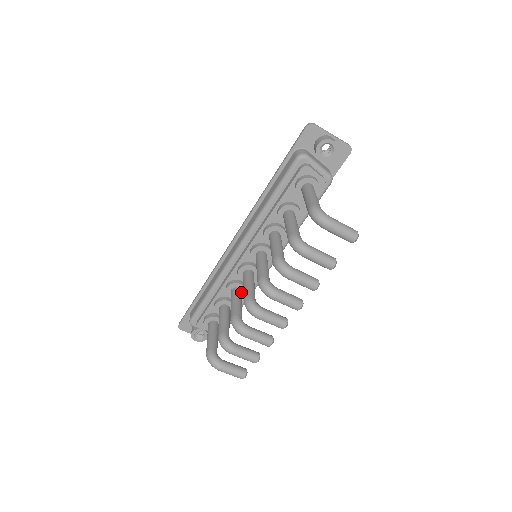
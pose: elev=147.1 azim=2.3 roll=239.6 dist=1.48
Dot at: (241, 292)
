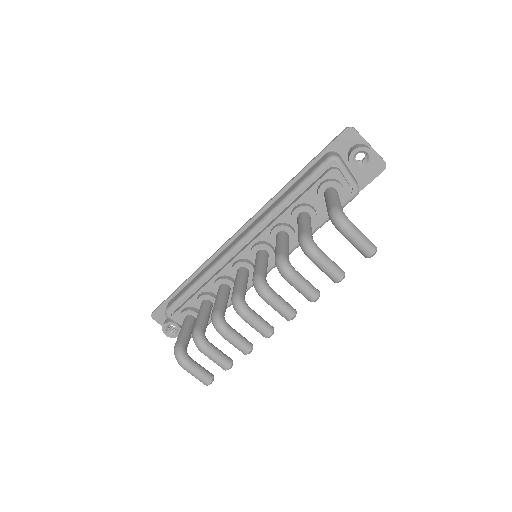
Dot at: (230, 290)
